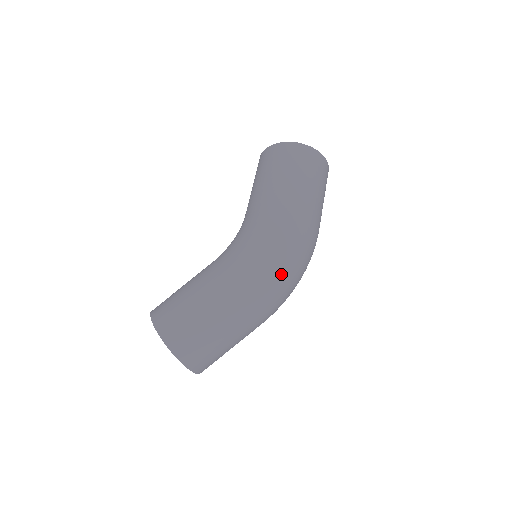
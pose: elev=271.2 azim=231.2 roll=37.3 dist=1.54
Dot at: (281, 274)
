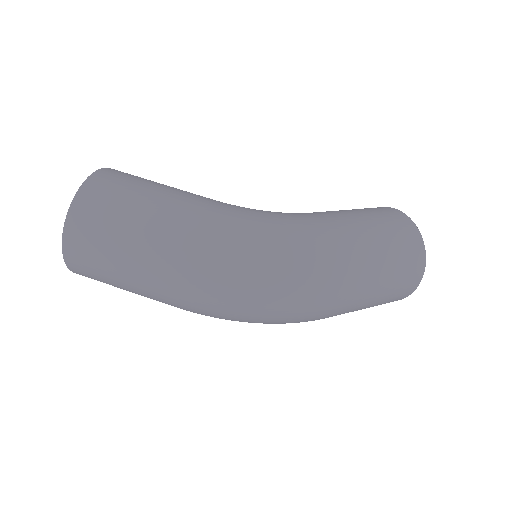
Dot at: (253, 272)
